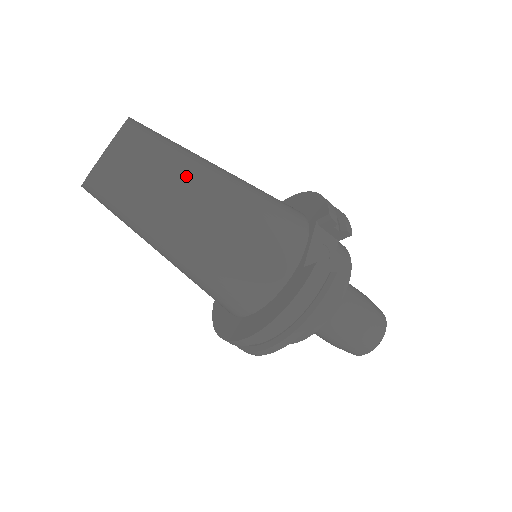
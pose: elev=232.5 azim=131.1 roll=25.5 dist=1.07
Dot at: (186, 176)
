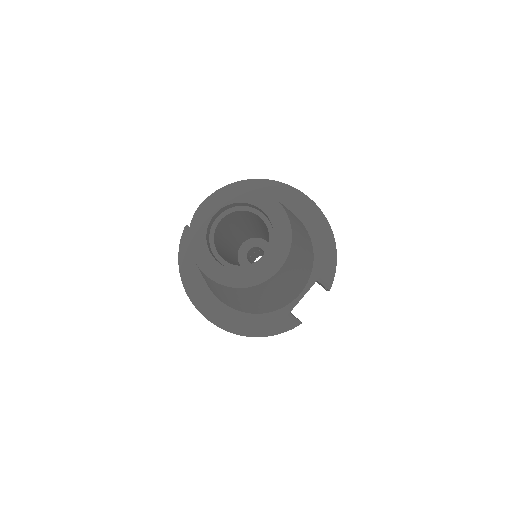
Dot at: (285, 284)
